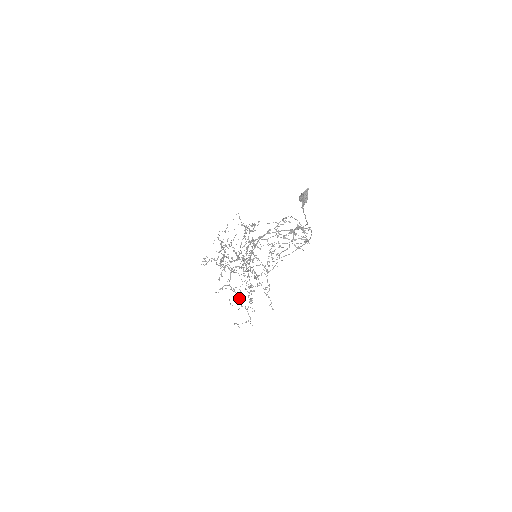
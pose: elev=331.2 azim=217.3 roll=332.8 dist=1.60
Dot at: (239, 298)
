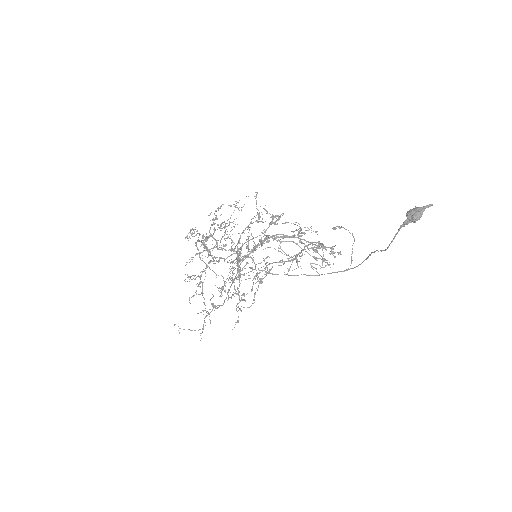
Dot at: occluded
